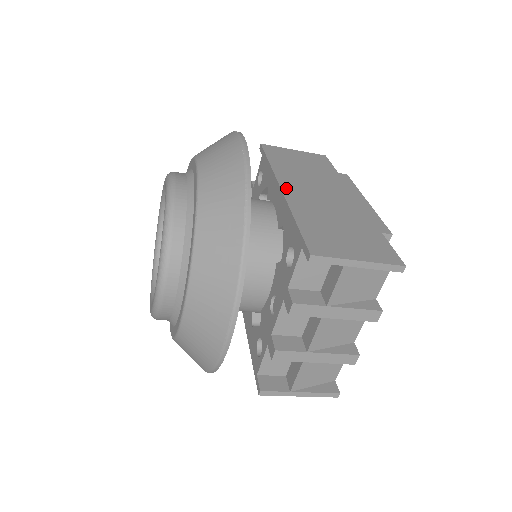
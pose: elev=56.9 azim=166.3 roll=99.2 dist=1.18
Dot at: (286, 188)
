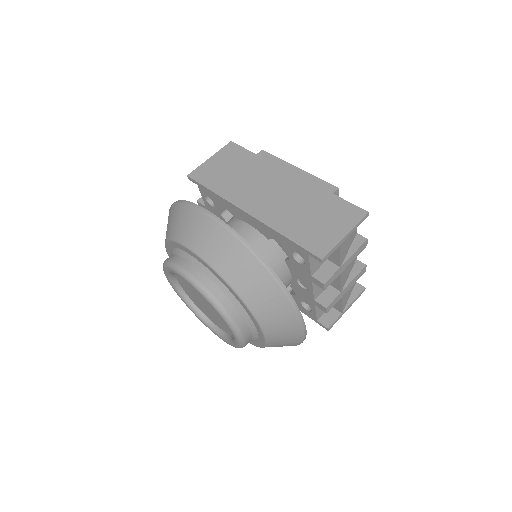
Dot at: (250, 210)
